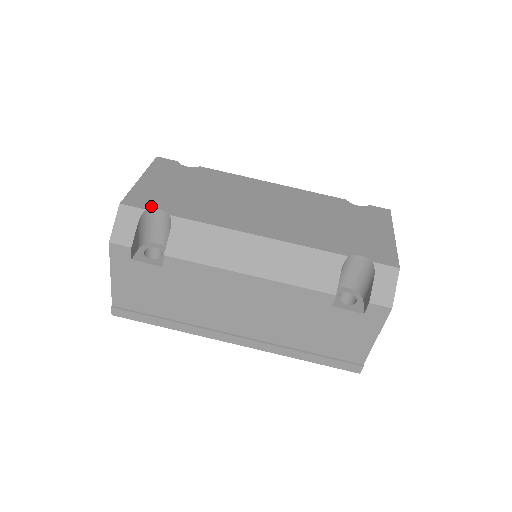
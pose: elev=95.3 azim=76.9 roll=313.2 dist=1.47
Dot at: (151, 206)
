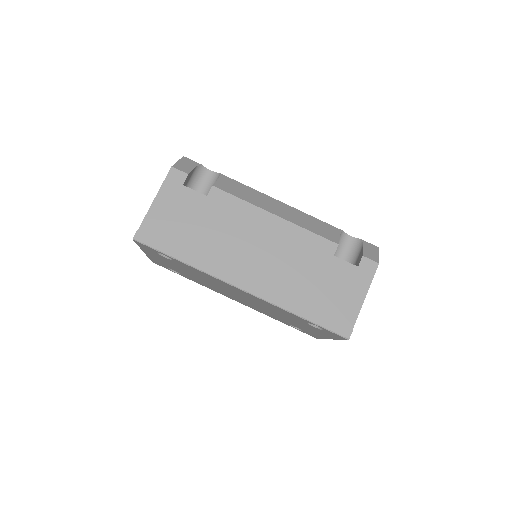
Dot at: (204, 168)
